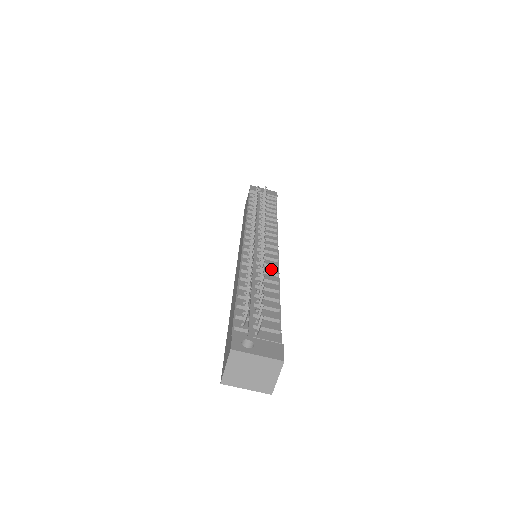
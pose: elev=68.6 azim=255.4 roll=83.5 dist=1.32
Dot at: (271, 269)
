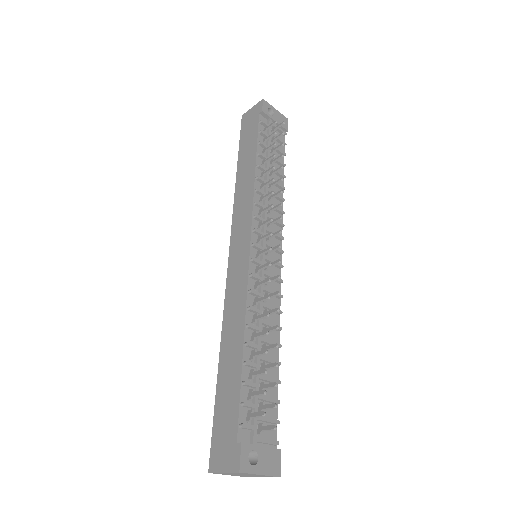
Dot at: (274, 299)
